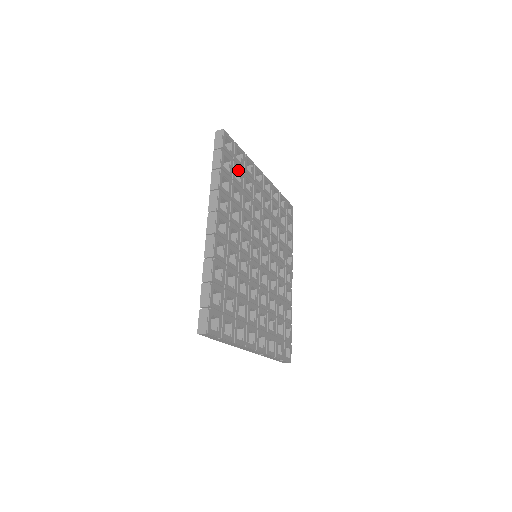
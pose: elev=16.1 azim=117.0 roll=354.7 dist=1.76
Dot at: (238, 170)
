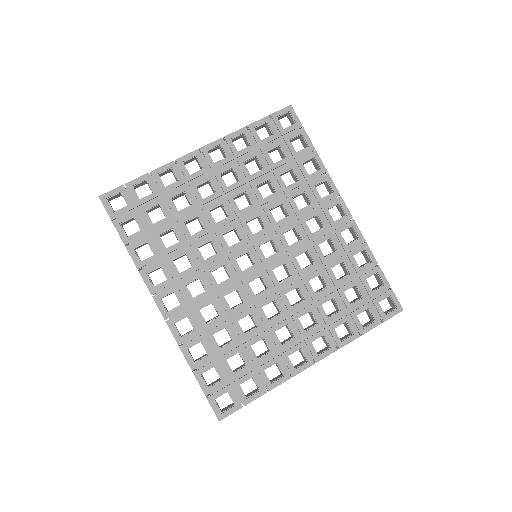
Dot at: (153, 207)
